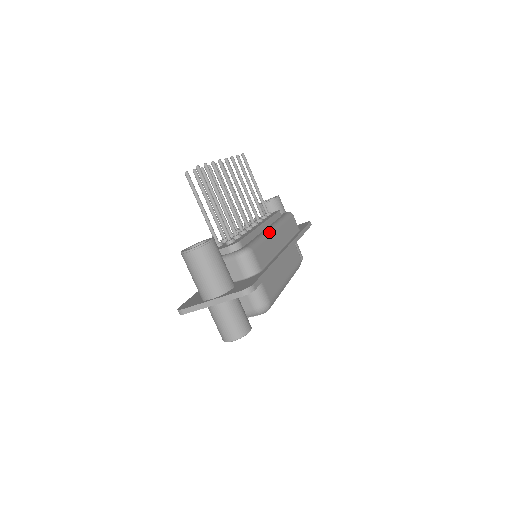
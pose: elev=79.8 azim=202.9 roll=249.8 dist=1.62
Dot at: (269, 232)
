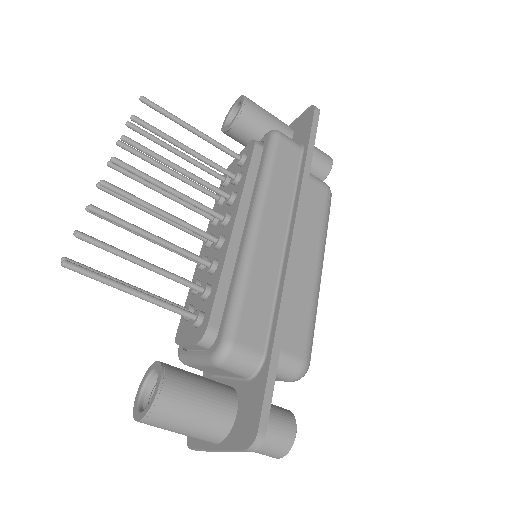
Dot at: (249, 247)
